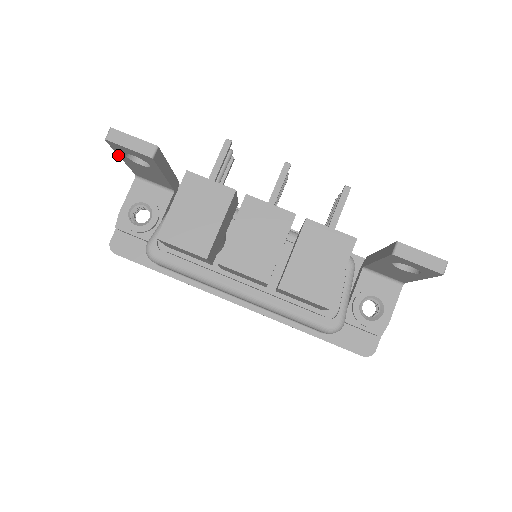
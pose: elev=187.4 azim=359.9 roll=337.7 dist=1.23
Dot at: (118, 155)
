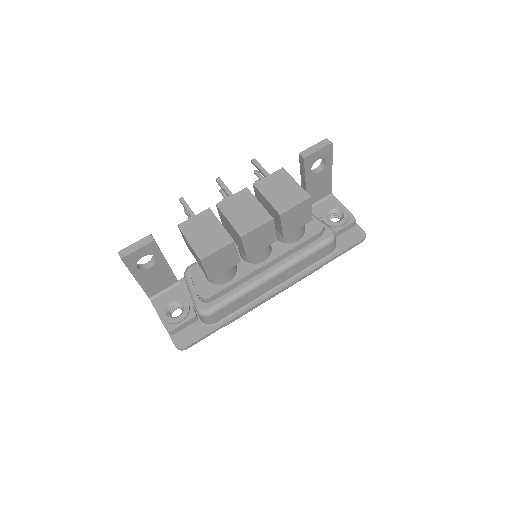
Dot at: (133, 276)
